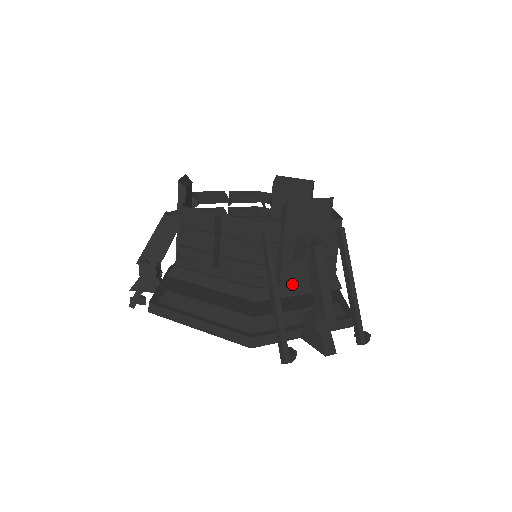
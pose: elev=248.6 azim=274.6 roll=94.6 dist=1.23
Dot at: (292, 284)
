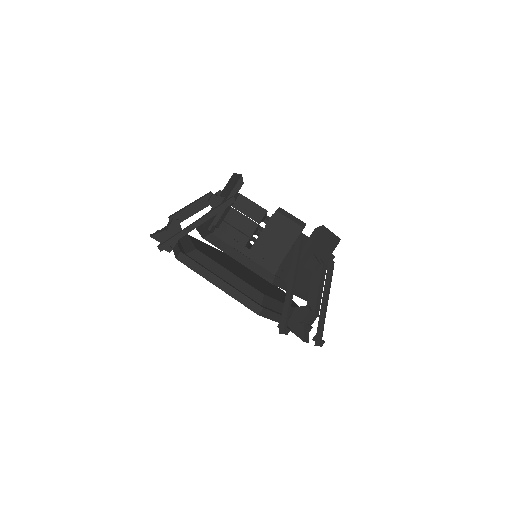
Dot at: occluded
